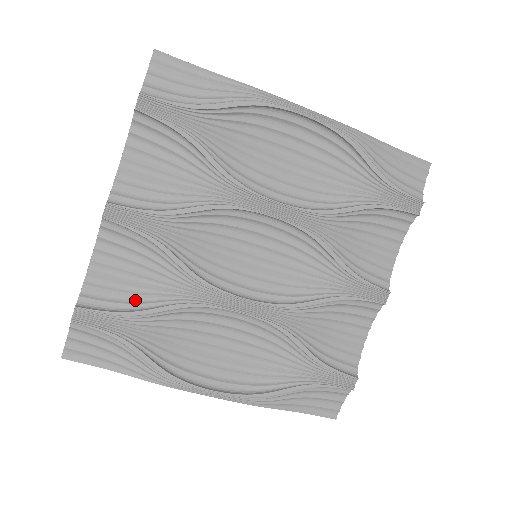
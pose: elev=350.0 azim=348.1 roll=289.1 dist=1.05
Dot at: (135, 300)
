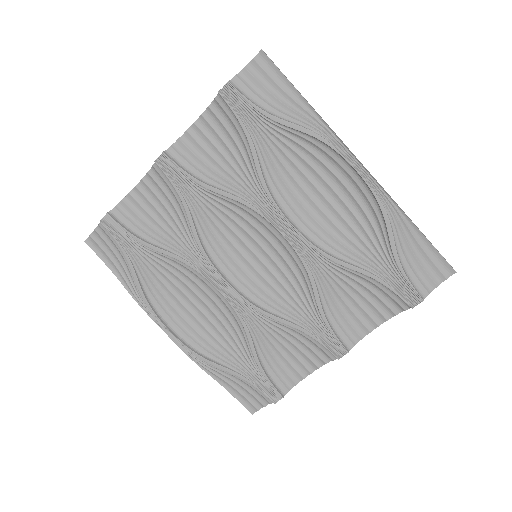
Dot at: (150, 233)
